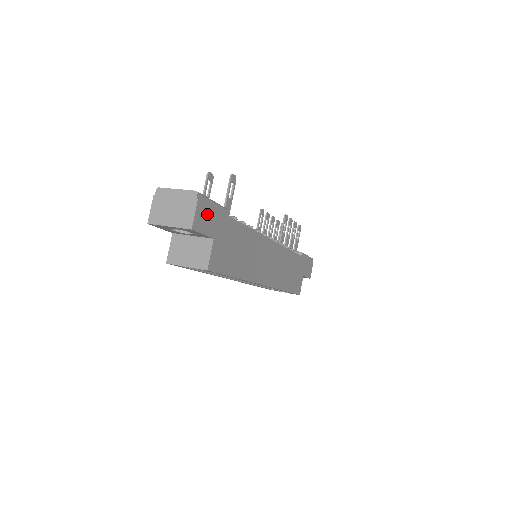
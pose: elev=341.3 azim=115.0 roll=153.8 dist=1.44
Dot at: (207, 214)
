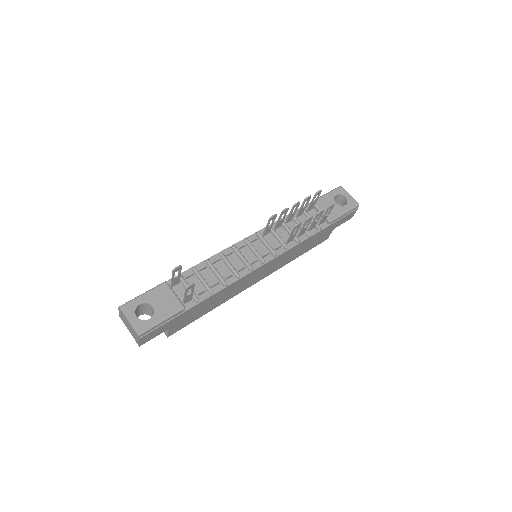
Dot at: (154, 332)
